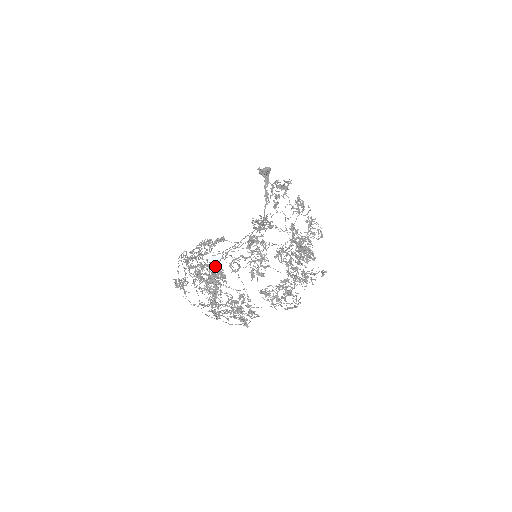
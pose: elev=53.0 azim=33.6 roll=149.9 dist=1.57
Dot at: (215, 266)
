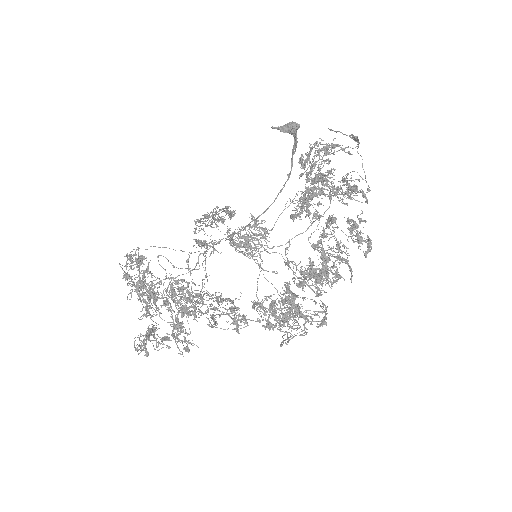
Dot at: (232, 240)
